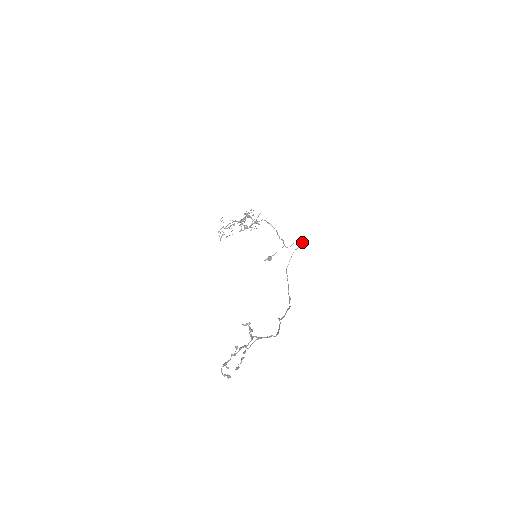
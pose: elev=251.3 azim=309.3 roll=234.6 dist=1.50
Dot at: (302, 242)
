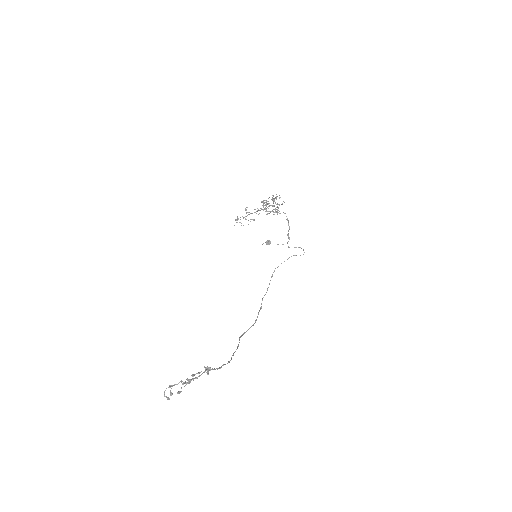
Dot at: (304, 252)
